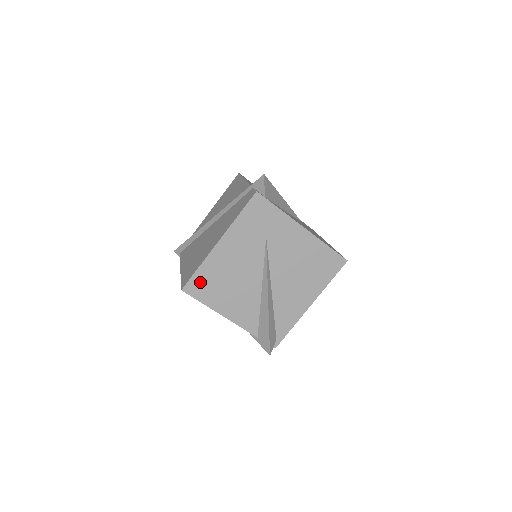
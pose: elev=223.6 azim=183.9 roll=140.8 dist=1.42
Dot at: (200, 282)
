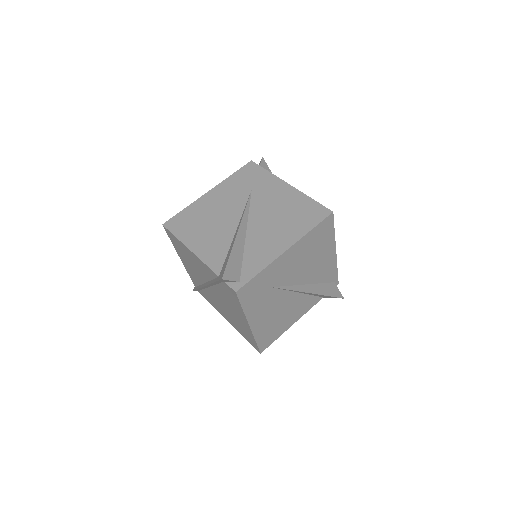
Dot at: (181, 220)
